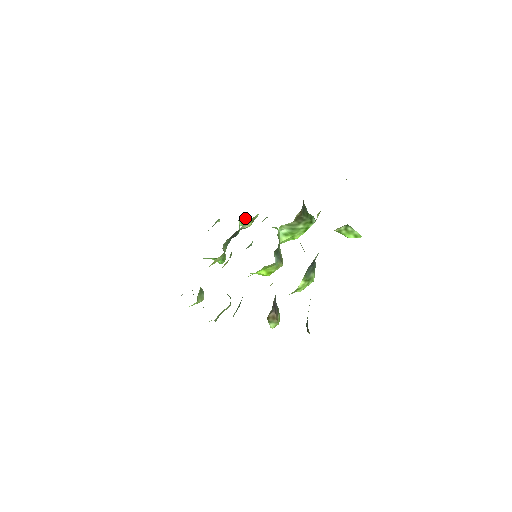
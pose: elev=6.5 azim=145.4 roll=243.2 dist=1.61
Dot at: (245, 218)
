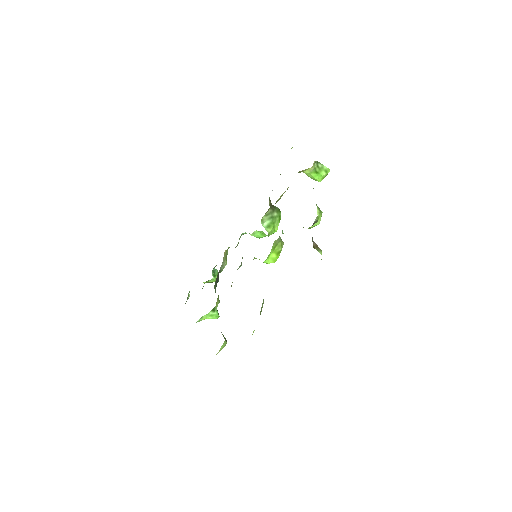
Dot at: (215, 269)
